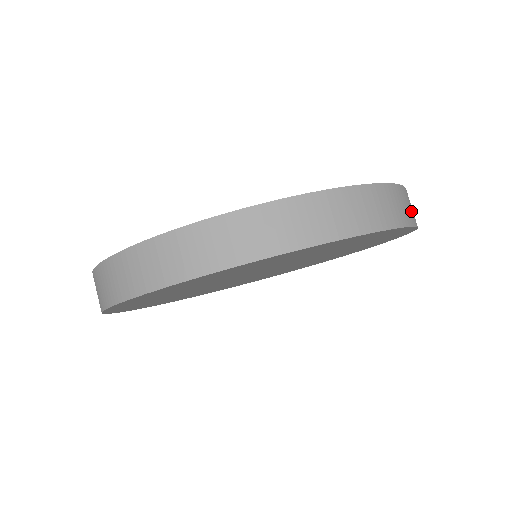
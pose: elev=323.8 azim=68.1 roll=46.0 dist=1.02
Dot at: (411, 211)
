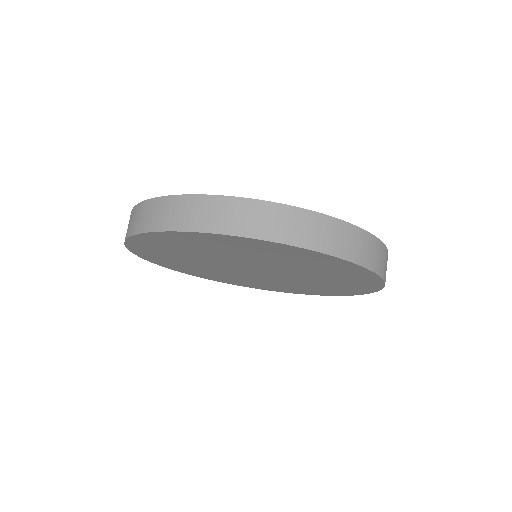
Dot at: occluded
